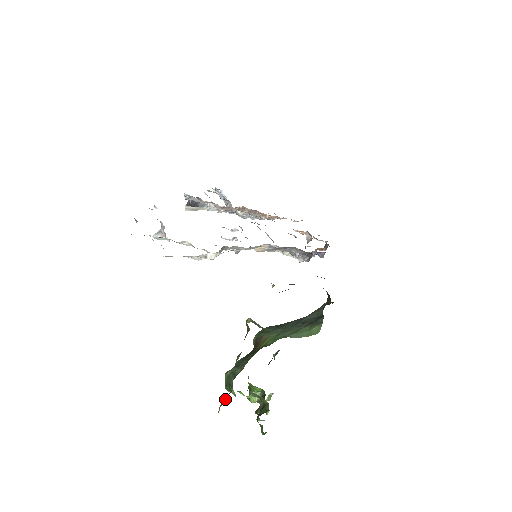
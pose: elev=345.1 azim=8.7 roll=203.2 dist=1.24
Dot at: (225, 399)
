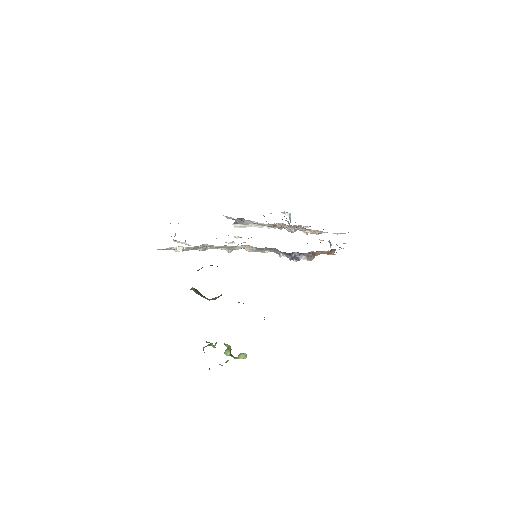
Dot at: occluded
